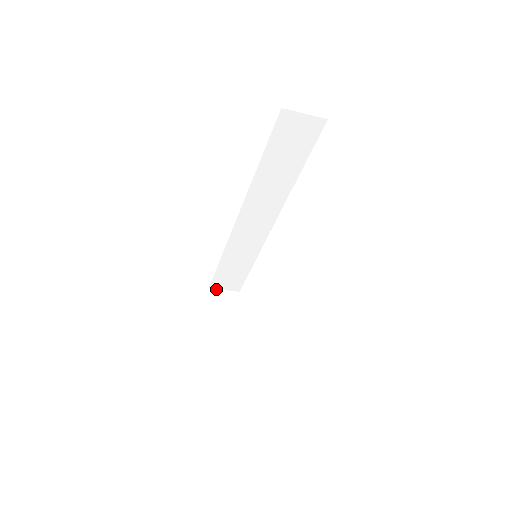
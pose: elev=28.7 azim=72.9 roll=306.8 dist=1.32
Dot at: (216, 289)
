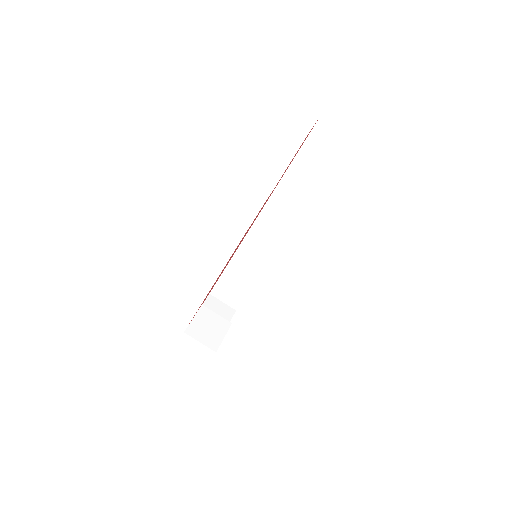
Dot at: (216, 298)
